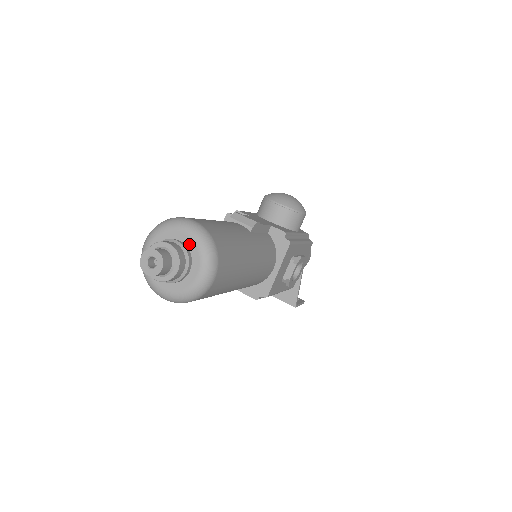
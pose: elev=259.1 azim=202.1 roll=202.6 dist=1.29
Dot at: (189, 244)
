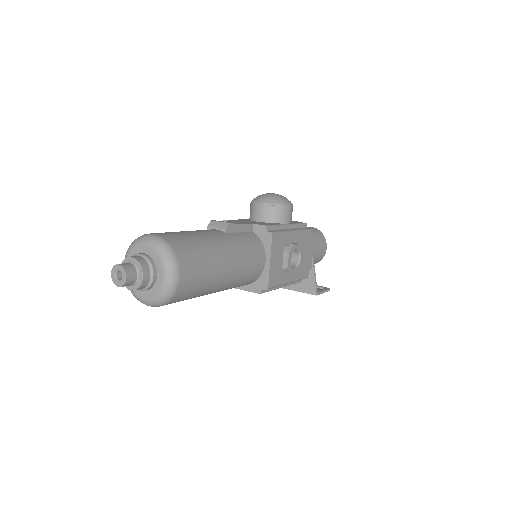
Dot at: (151, 254)
